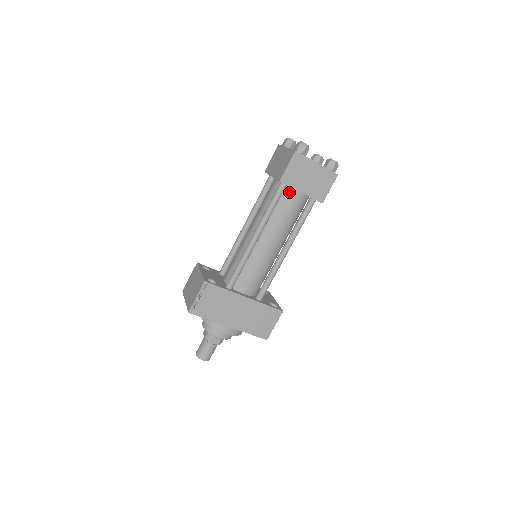
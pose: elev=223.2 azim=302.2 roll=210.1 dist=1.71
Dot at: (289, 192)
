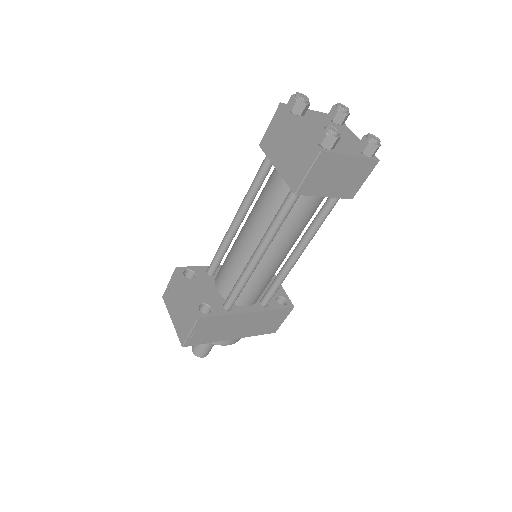
Dot at: occluded
